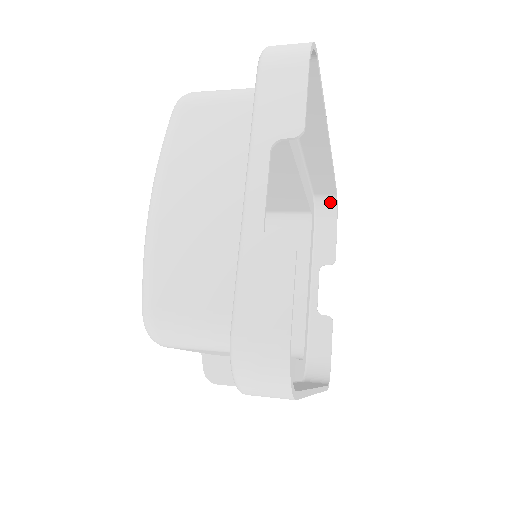
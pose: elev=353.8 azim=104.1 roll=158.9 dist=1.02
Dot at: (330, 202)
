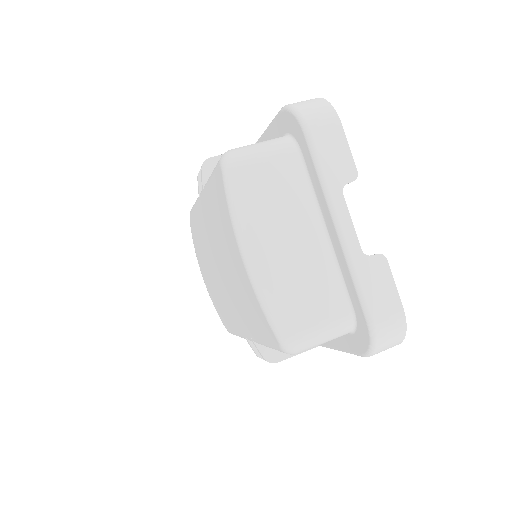
Dot at: occluded
